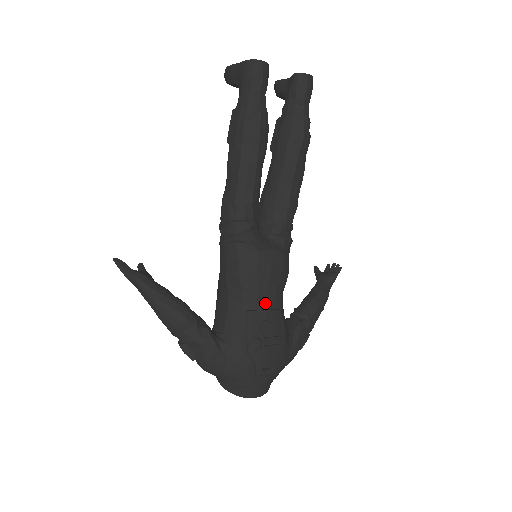
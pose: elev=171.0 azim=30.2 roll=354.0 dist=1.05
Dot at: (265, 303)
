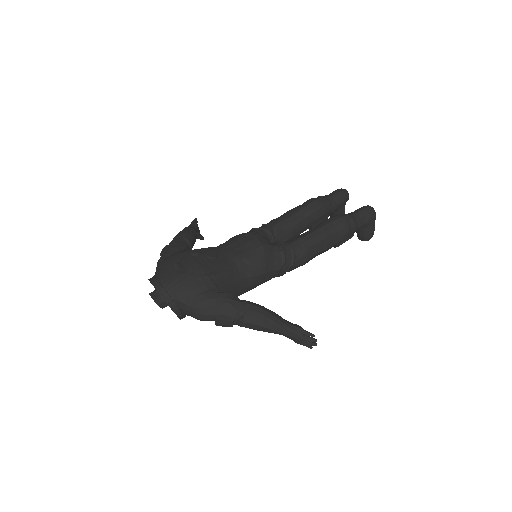
Dot at: (228, 252)
